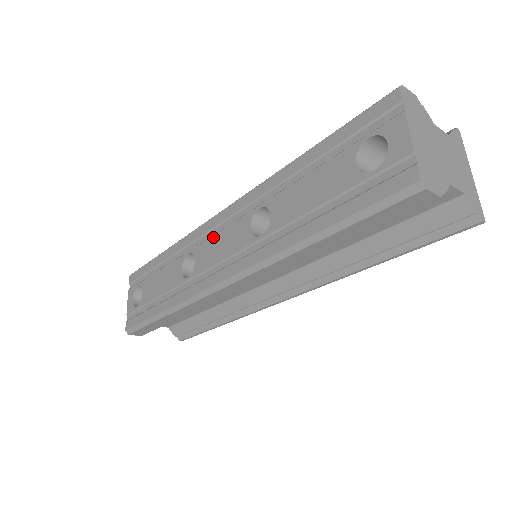
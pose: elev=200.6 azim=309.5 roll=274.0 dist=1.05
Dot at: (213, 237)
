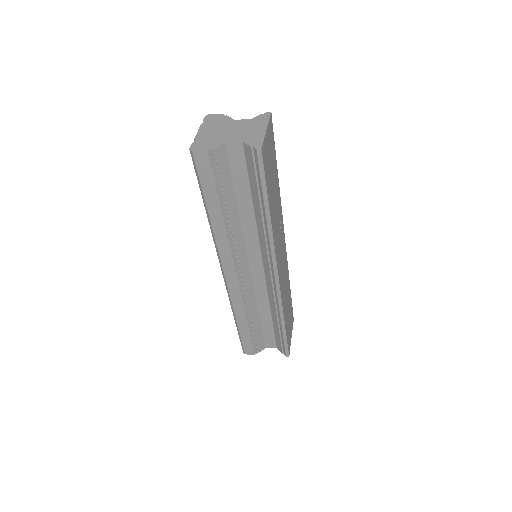
Dot at: occluded
